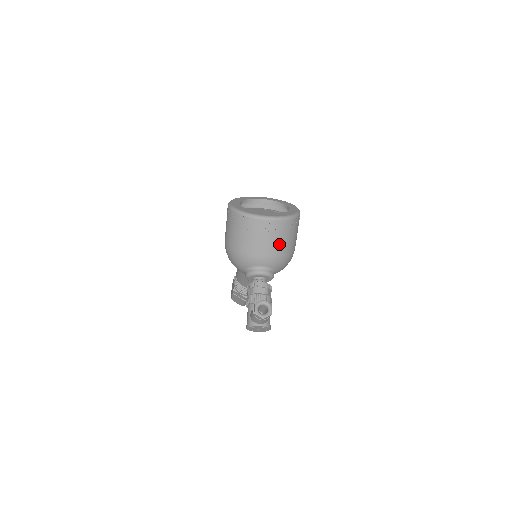
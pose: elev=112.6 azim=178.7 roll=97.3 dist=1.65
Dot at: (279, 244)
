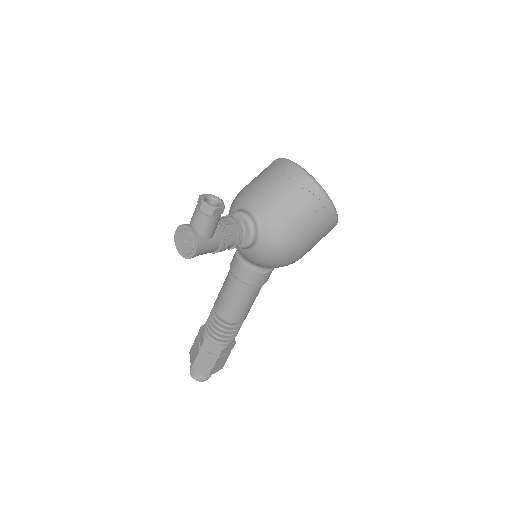
Dot at: (289, 202)
